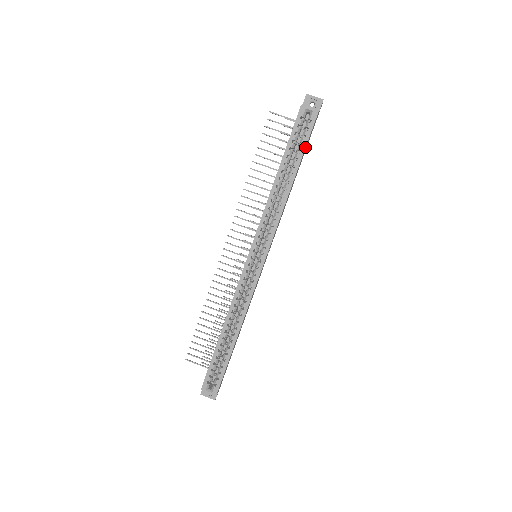
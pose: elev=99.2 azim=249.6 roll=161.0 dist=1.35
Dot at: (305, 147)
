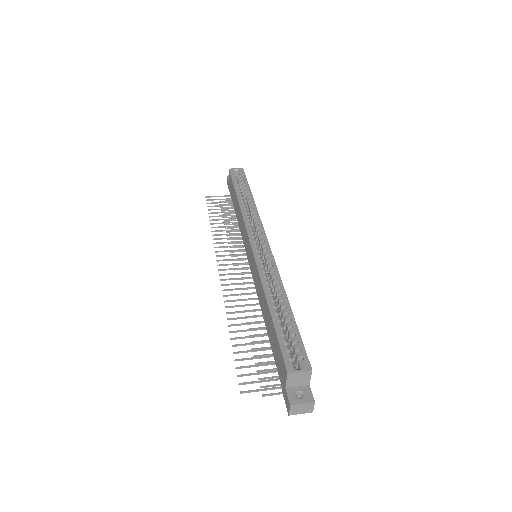
Dot at: (247, 182)
